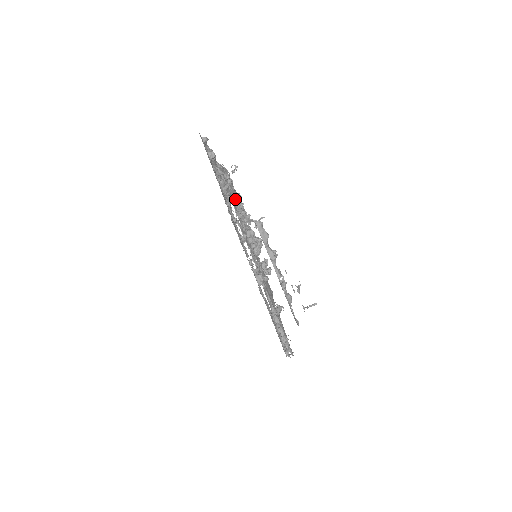
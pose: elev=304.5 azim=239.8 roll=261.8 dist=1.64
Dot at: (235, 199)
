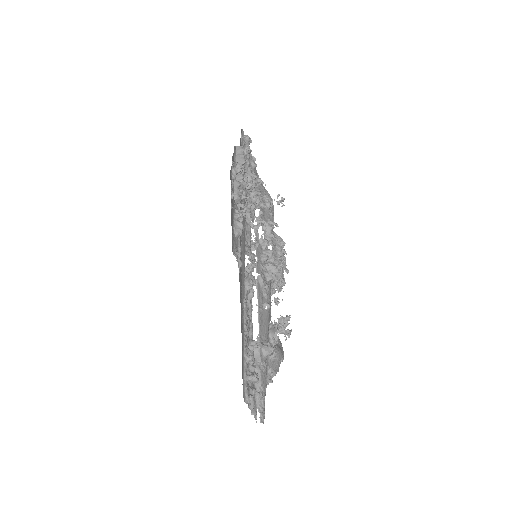
Dot at: (267, 221)
